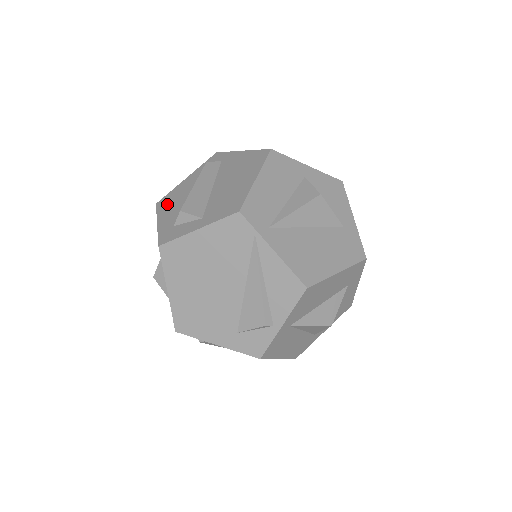
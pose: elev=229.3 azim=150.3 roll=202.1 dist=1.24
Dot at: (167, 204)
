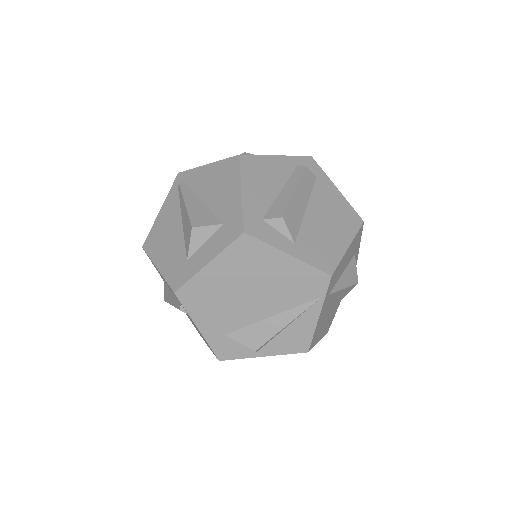
Dot at: (254, 173)
